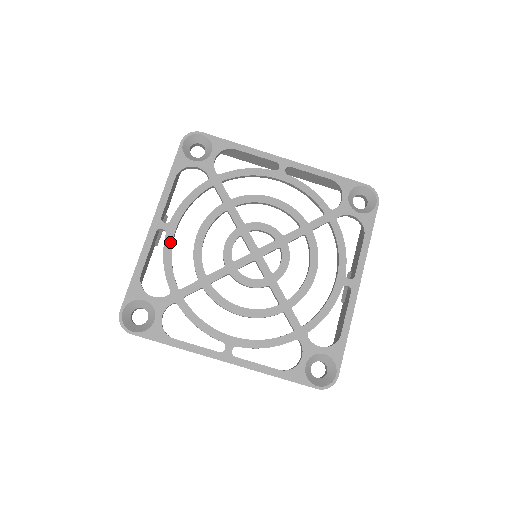
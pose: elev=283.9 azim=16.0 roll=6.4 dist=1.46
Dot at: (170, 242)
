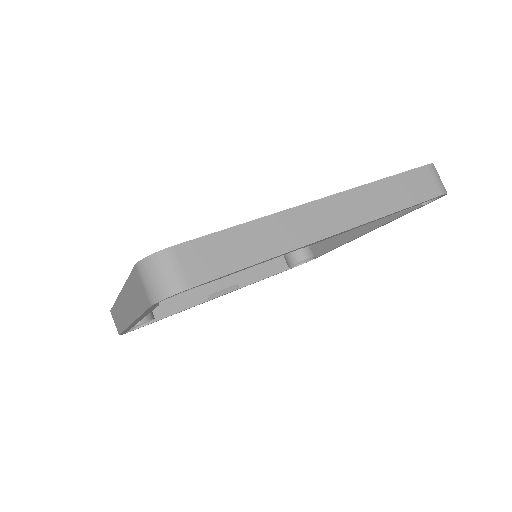
Dot at: occluded
